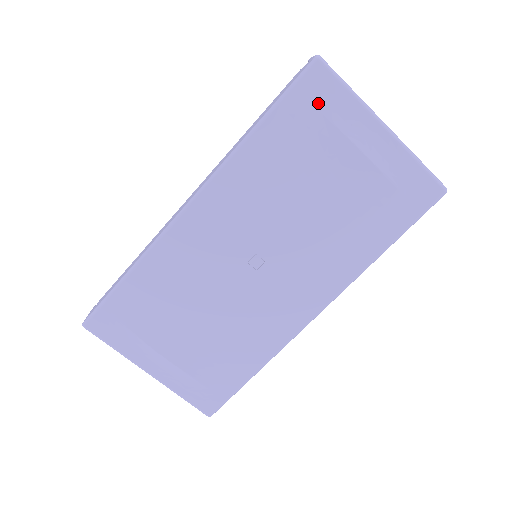
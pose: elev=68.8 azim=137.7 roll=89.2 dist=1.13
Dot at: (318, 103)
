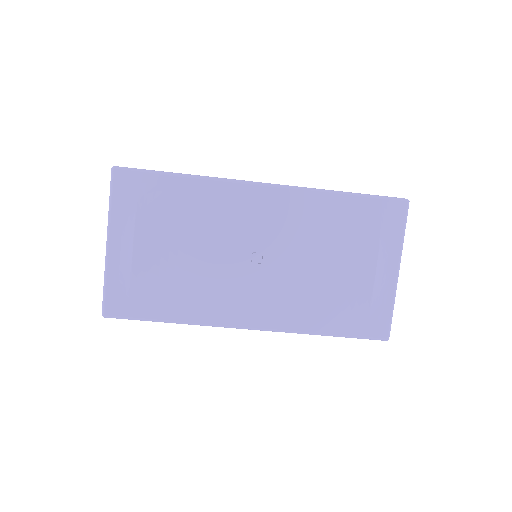
Dot at: (385, 220)
